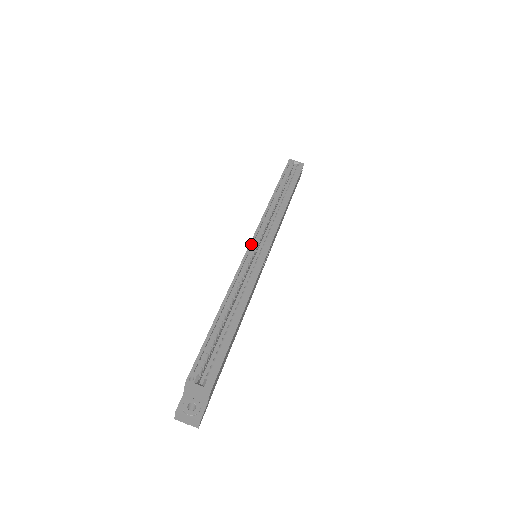
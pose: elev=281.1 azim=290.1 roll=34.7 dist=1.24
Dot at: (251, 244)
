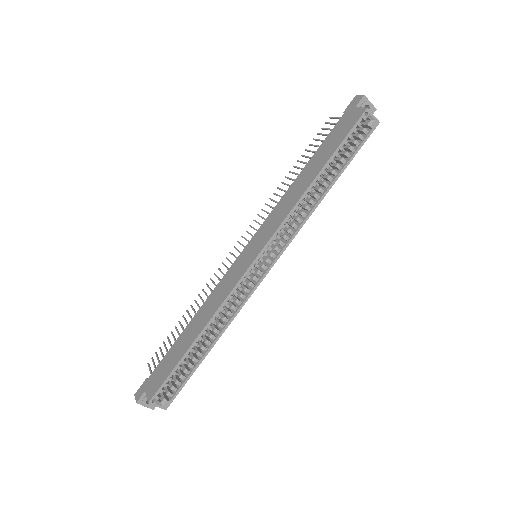
Dot at: (255, 262)
